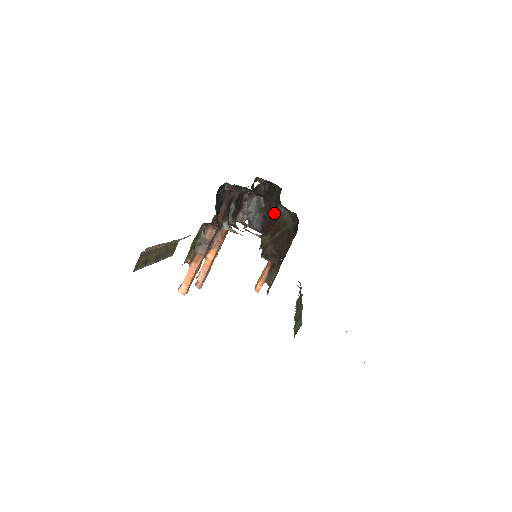
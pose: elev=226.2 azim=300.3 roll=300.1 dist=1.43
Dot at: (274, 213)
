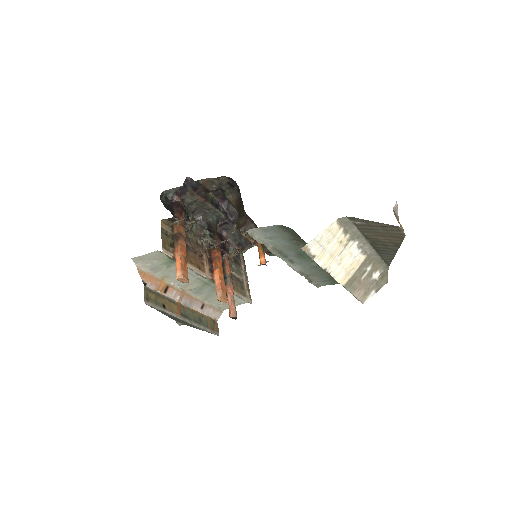
Dot at: occluded
